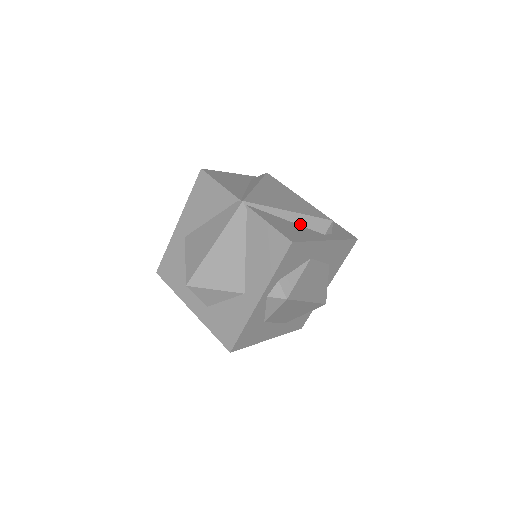
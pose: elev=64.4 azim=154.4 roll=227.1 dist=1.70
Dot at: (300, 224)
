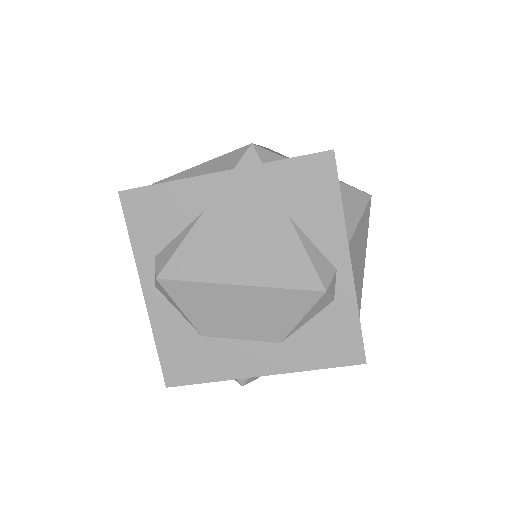
Dot at: (204, 174)
